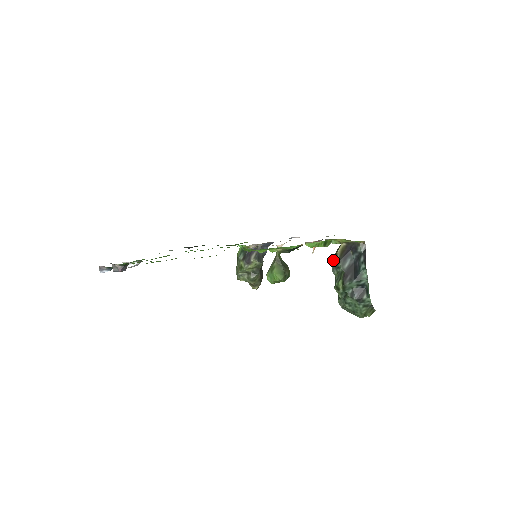
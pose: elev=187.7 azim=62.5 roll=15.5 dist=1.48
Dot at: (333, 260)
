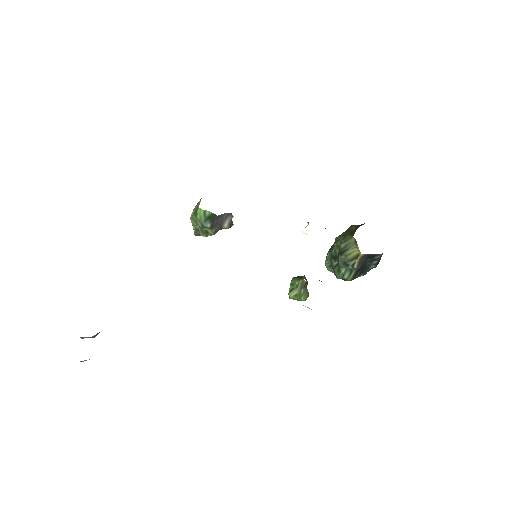
Dot at: (346, 261)
